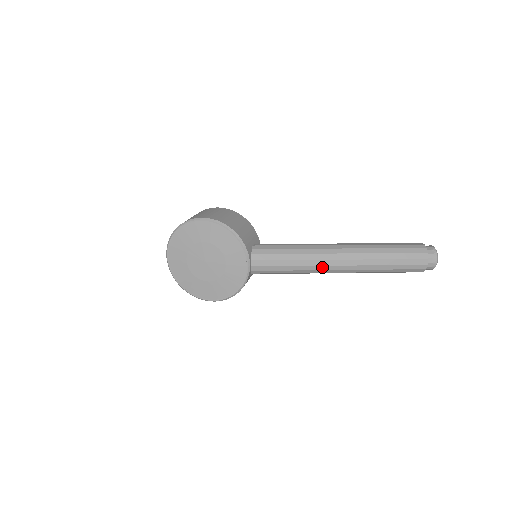
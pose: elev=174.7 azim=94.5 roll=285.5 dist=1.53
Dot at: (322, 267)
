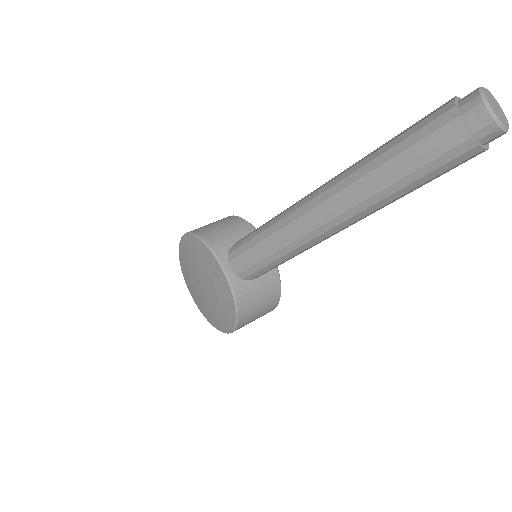
Dot at: (302, 230)
